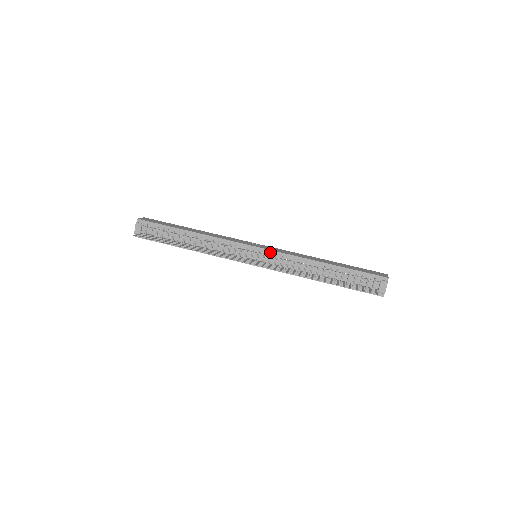
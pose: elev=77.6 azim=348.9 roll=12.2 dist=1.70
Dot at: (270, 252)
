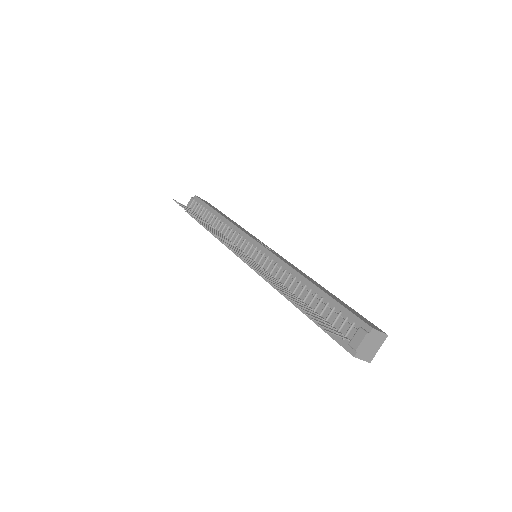
Dot at: (265, 251)
